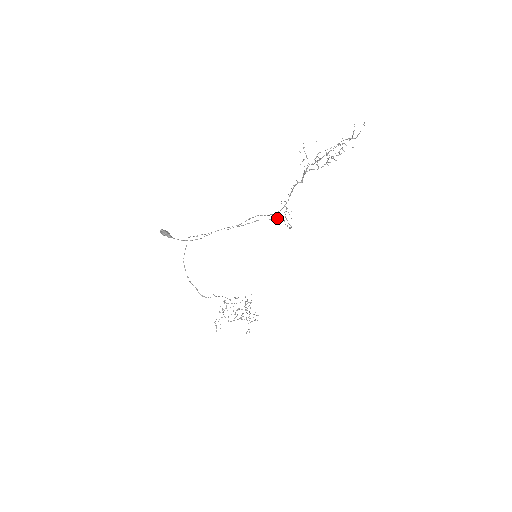
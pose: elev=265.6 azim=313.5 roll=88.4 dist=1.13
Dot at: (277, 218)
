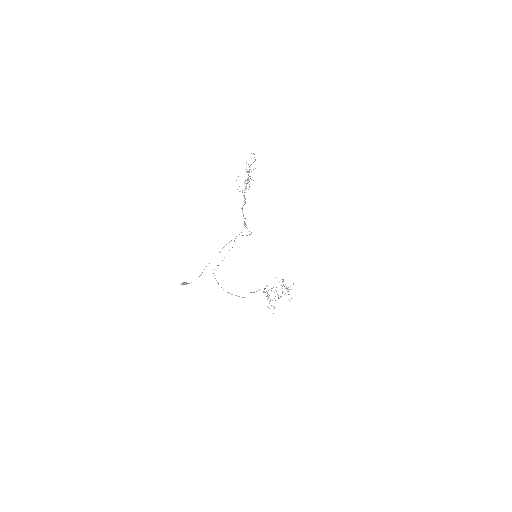
Dot at: occluded
